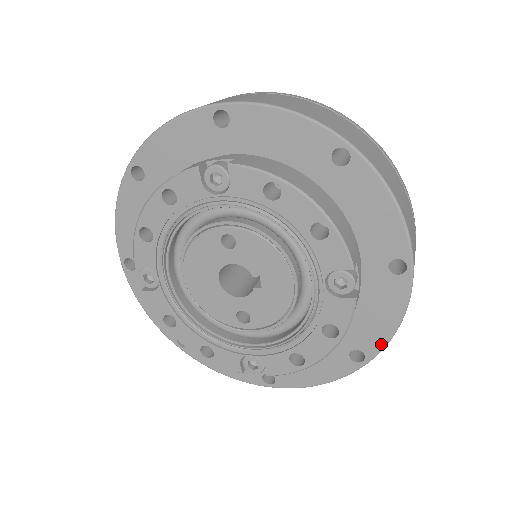
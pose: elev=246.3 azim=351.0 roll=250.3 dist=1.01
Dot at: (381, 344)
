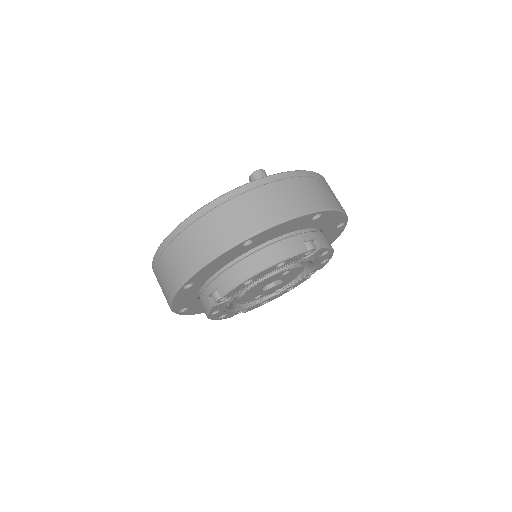
Dot at: occluded
